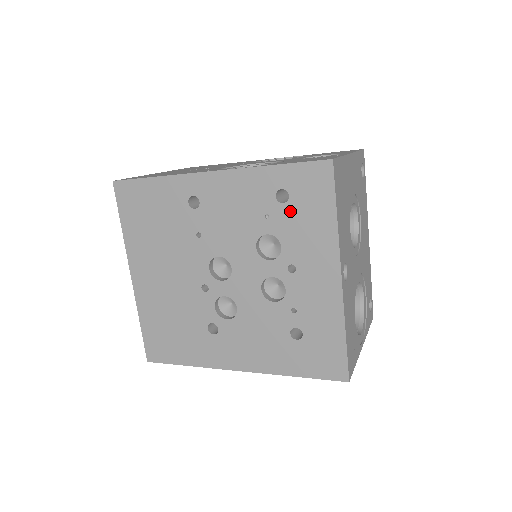
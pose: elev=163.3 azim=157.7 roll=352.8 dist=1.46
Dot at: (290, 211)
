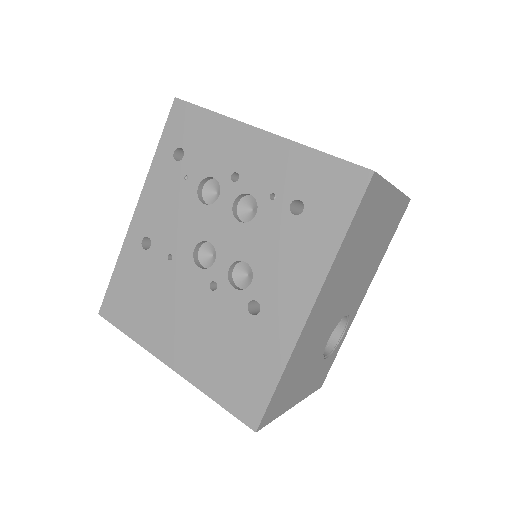
Dot at: (191, 153)
